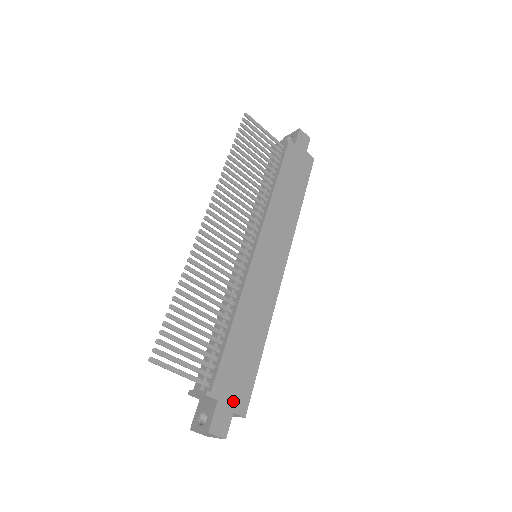
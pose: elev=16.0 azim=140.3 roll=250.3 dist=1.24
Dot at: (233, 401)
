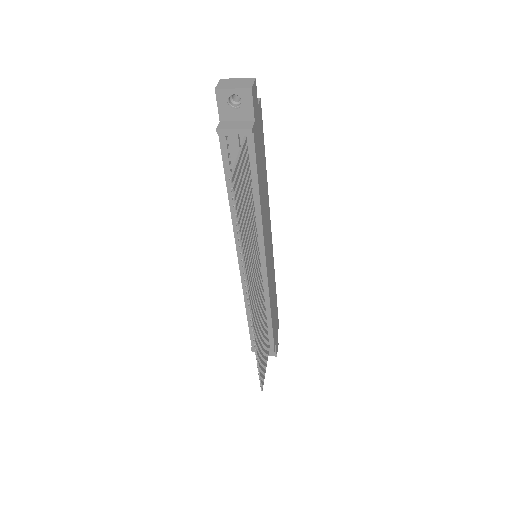
Dot at: (277, 332)
